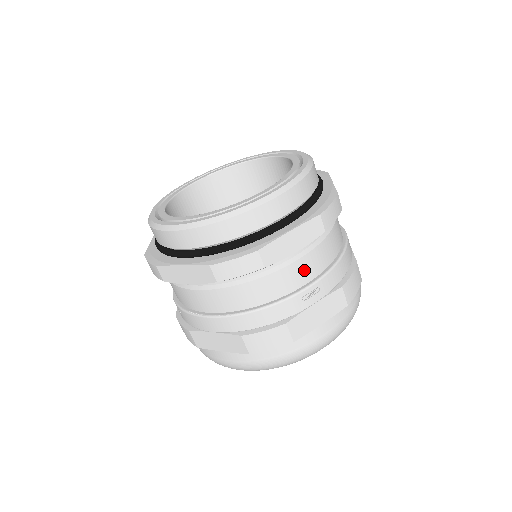
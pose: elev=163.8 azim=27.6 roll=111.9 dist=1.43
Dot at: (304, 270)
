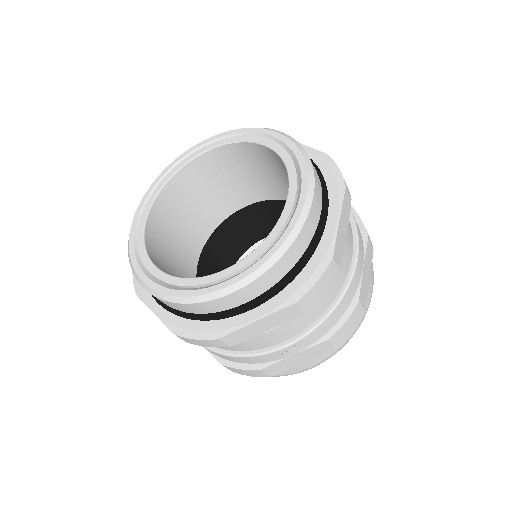
Dot at: (281, 334)
